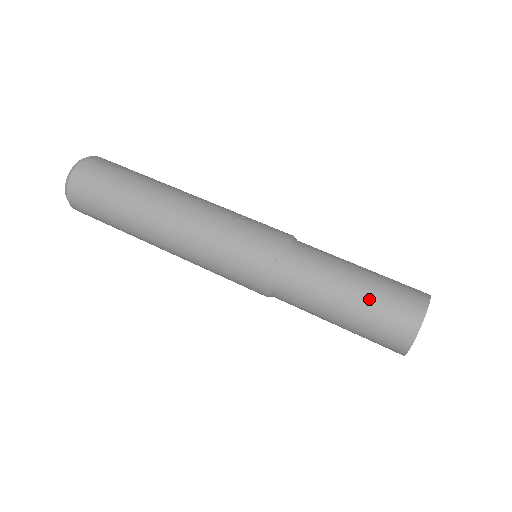
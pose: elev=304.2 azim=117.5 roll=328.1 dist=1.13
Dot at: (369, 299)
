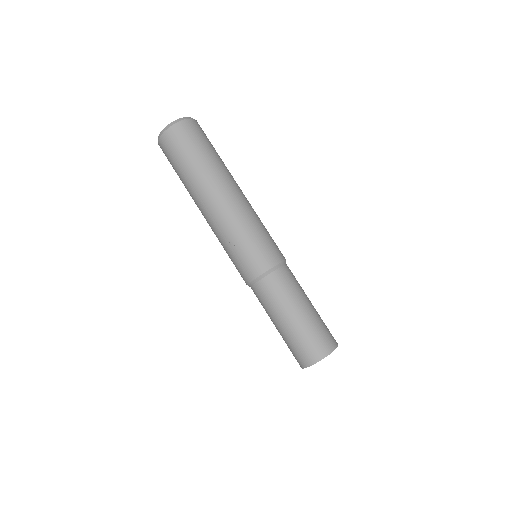
Dot at: (283, 339)
